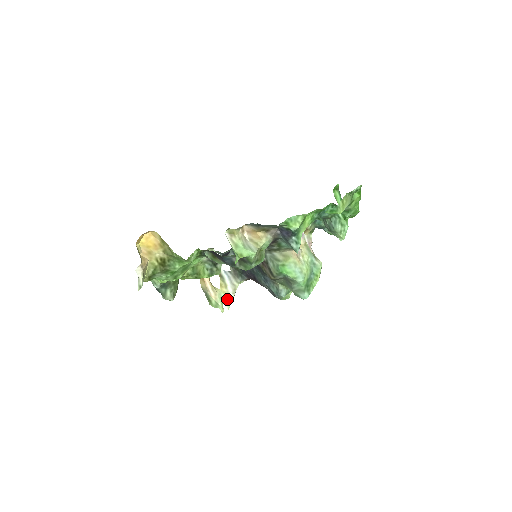
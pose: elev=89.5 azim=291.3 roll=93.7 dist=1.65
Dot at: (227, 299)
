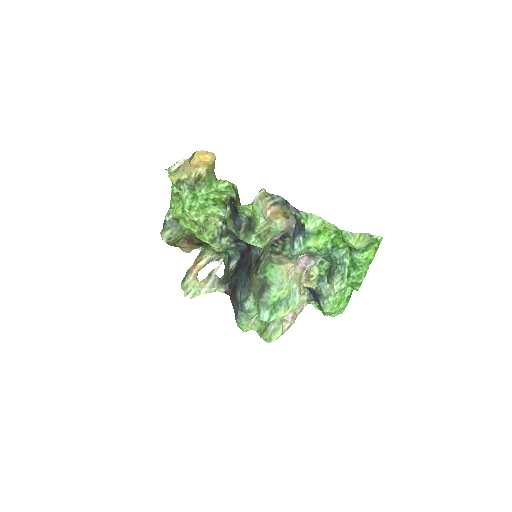
Dot at: (197, 291)
